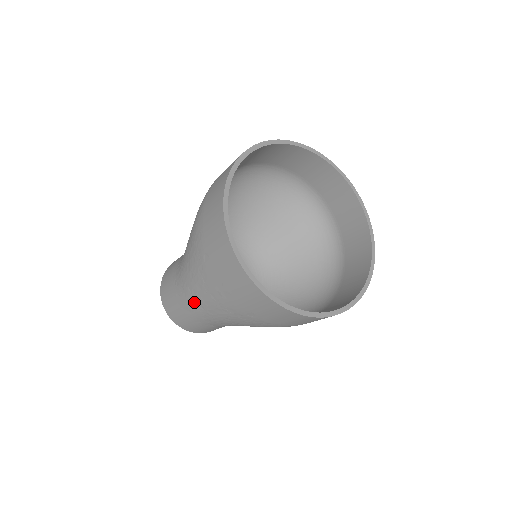
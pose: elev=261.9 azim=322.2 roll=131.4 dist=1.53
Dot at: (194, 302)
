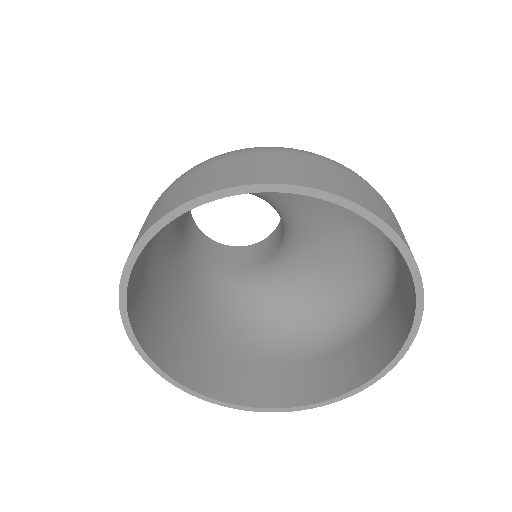
Dot at: occluded
